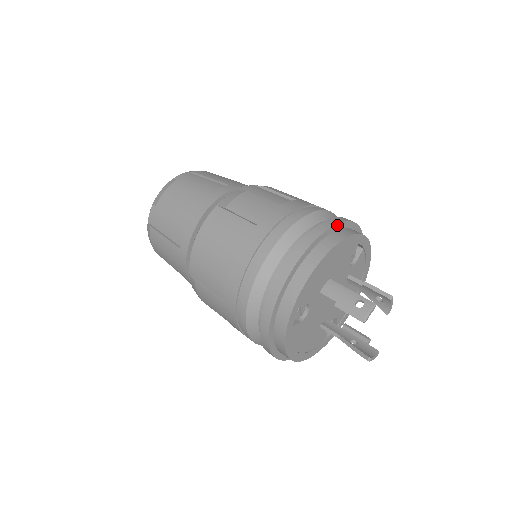
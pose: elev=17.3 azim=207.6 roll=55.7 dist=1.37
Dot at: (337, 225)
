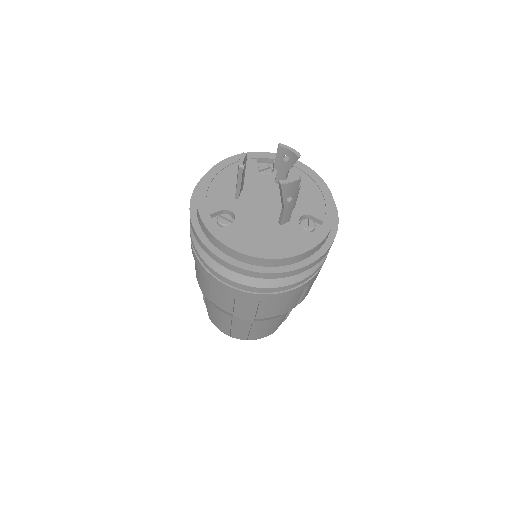
Dot at: occluded
